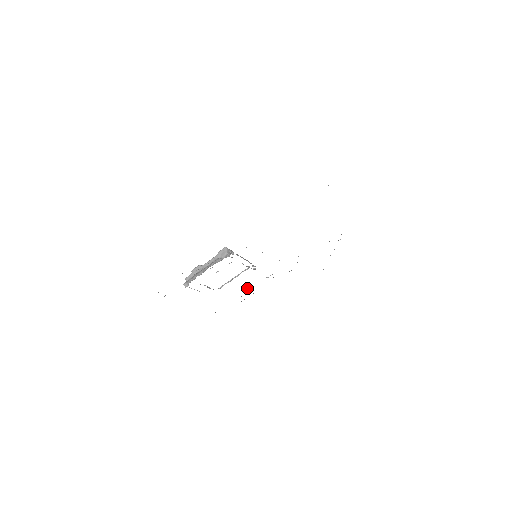
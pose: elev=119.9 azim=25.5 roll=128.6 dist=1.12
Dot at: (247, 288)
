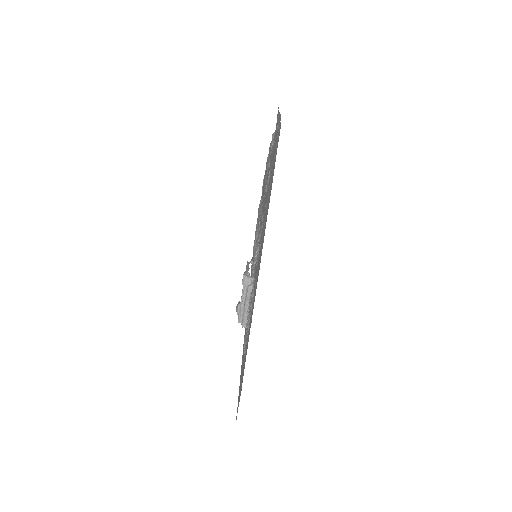
Dot at: occluded
